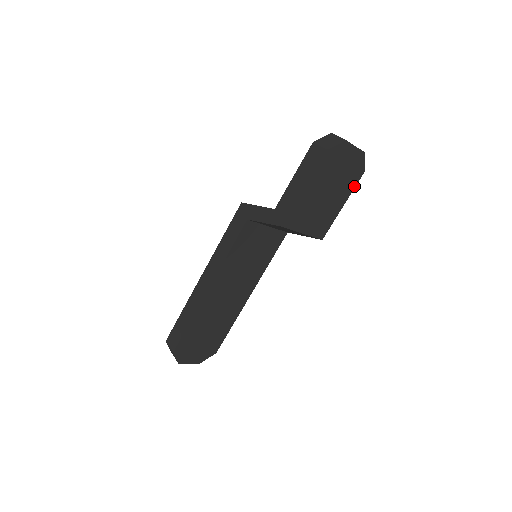
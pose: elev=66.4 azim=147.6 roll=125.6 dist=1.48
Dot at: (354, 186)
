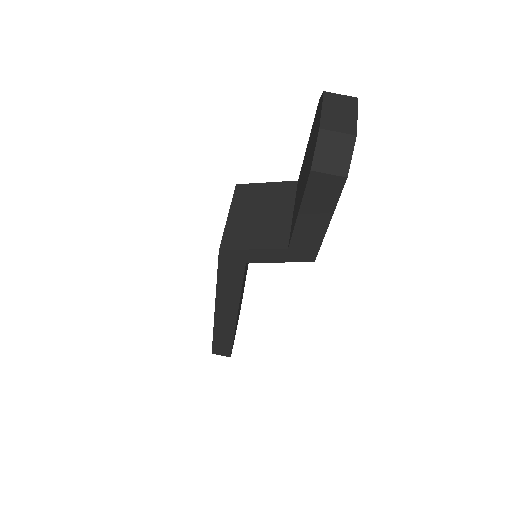
Dot at: occluded
